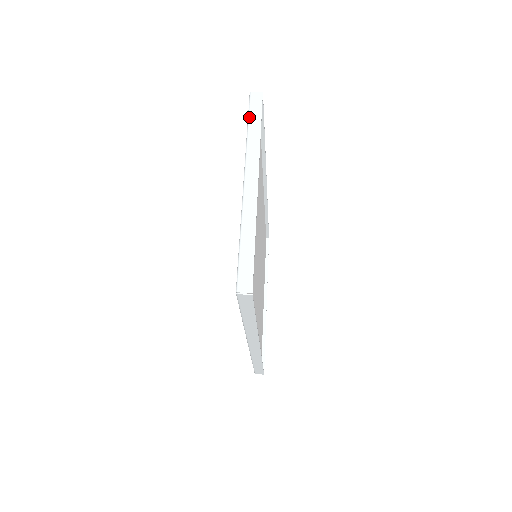
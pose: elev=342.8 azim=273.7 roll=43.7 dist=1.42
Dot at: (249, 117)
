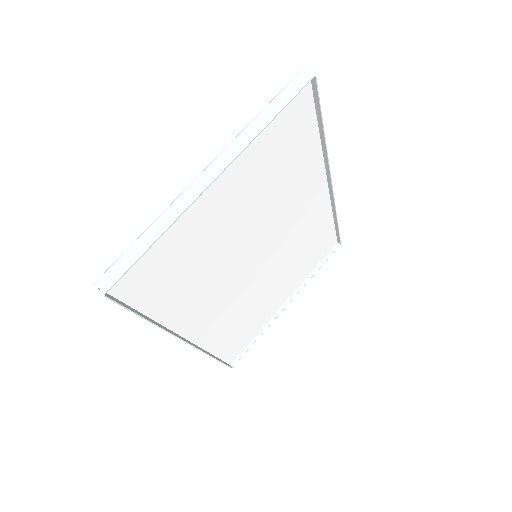
Dot at: (272, 100)
